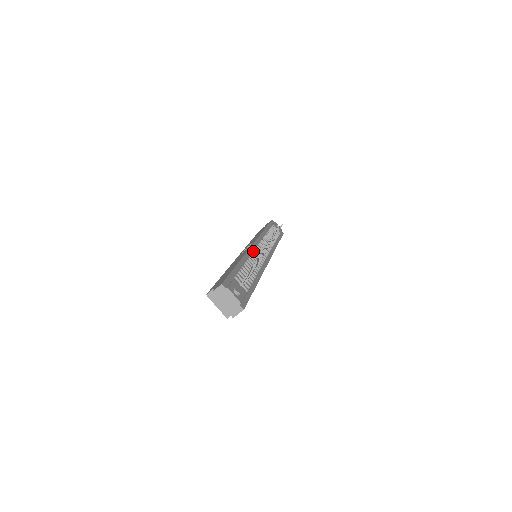
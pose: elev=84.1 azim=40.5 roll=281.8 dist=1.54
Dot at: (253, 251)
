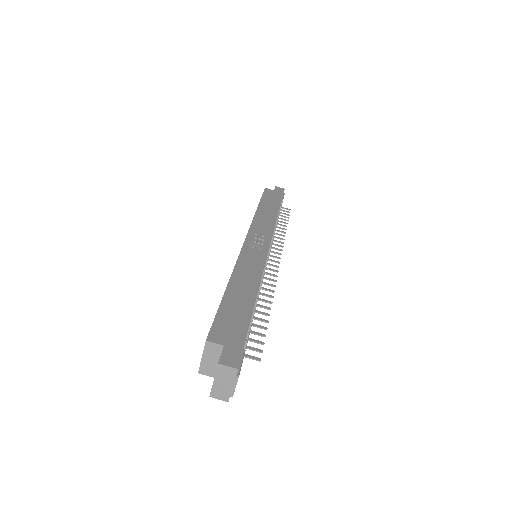
Dot at: occluded
